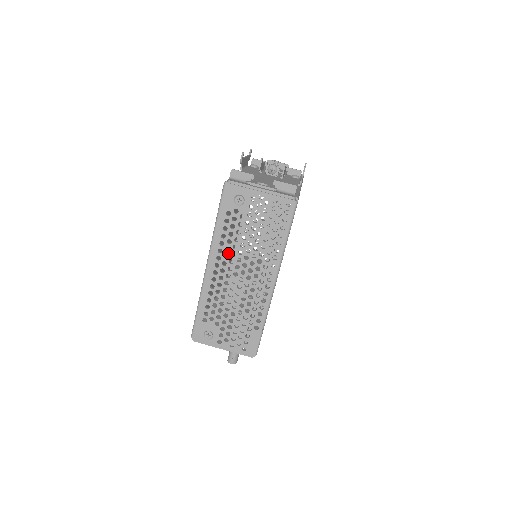
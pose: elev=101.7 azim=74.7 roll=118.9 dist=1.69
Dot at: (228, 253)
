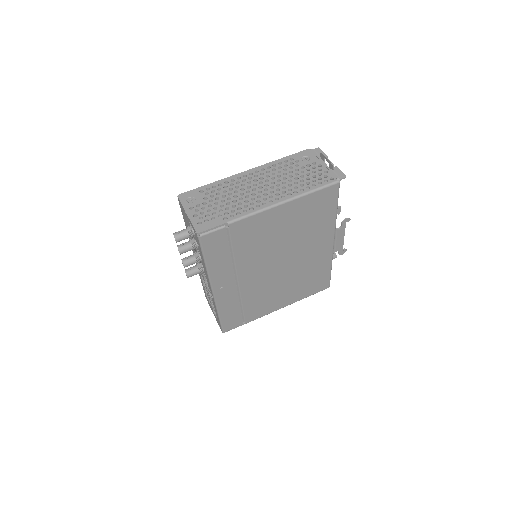
Dot at: (266, 174)
